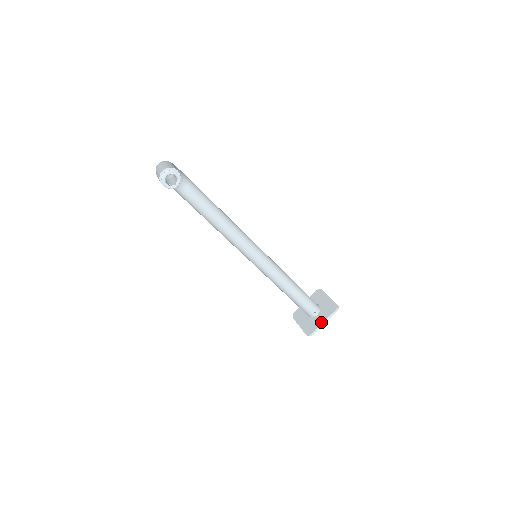
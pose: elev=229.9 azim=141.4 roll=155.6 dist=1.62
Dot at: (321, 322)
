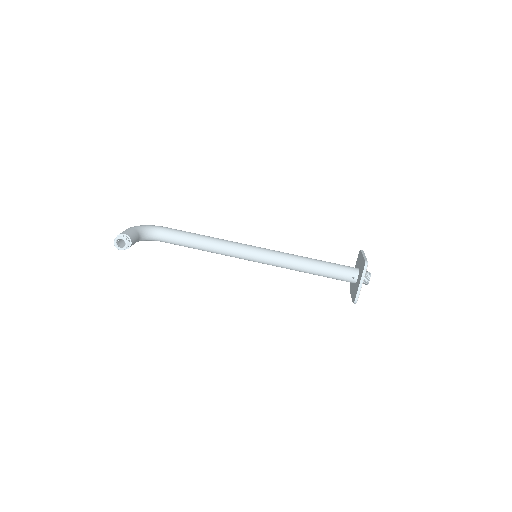
Dot at: (358, 285)
